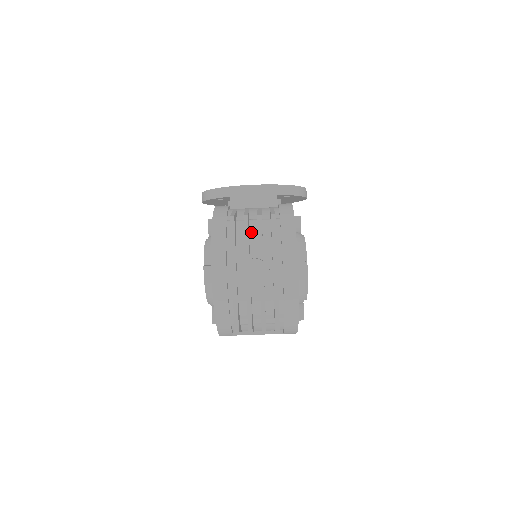
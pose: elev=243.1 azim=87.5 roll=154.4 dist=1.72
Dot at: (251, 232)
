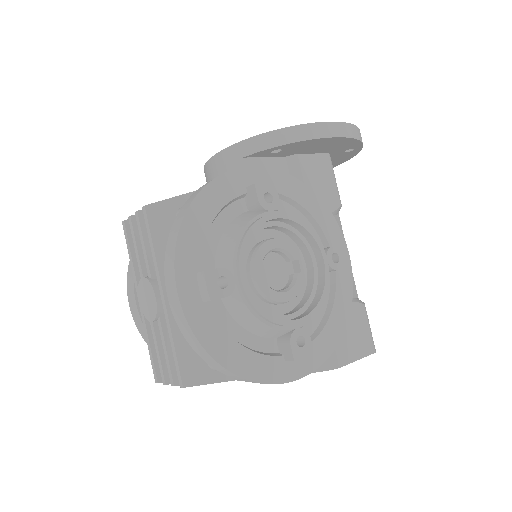
Dot at: occluded
